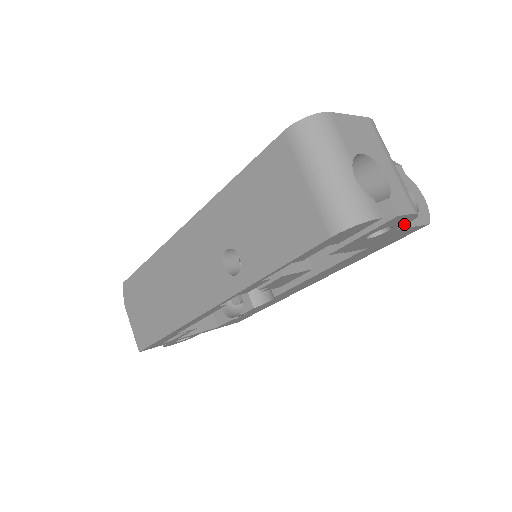
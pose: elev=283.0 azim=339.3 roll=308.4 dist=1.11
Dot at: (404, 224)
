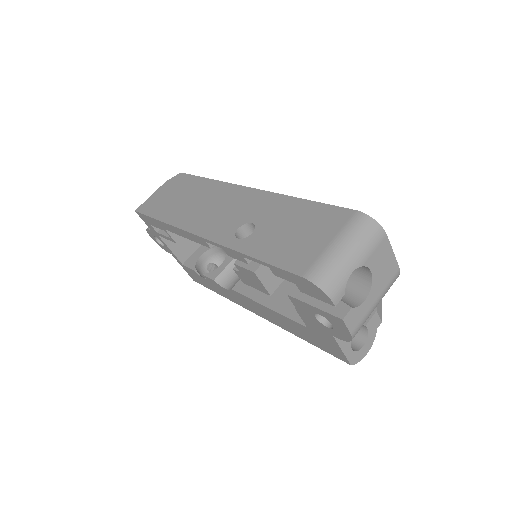
Dot at: (340, 337)
